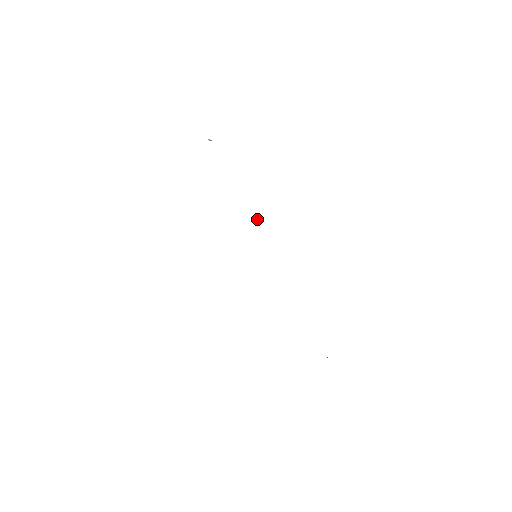
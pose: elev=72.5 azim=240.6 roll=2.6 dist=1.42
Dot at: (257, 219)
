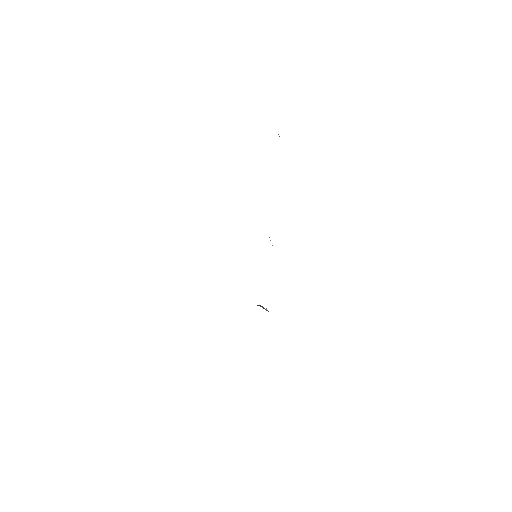
Dot at: occluded
